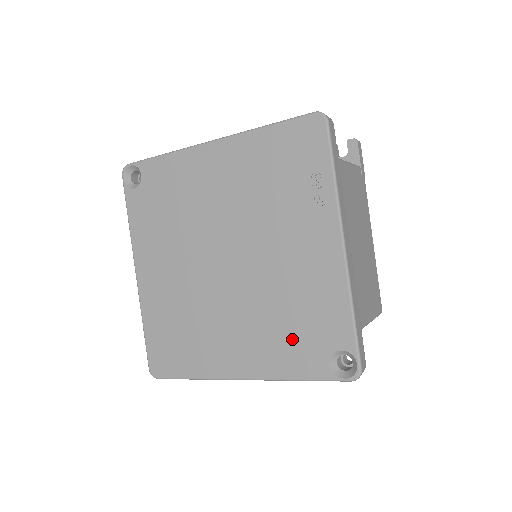
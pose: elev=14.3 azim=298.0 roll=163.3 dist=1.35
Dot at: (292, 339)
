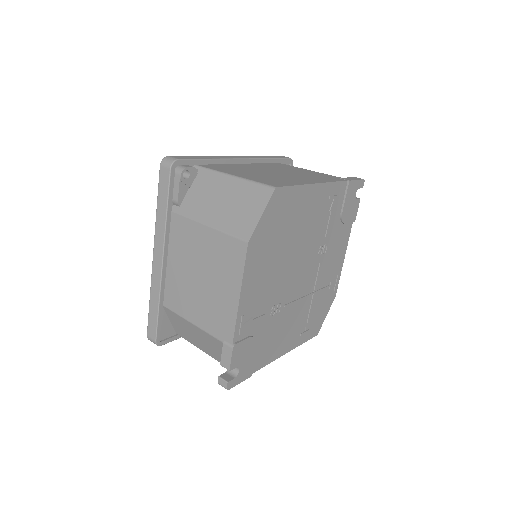
Dot at: occluded
